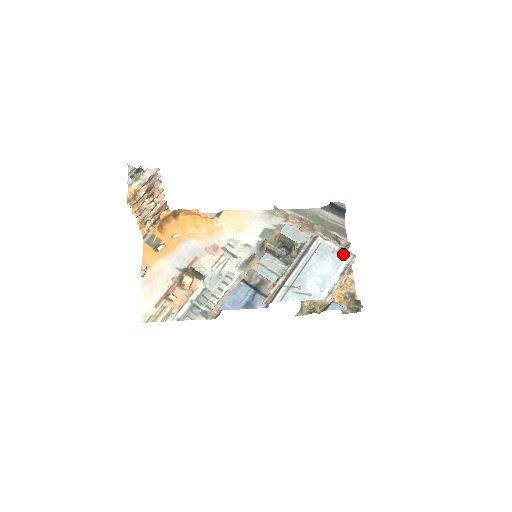
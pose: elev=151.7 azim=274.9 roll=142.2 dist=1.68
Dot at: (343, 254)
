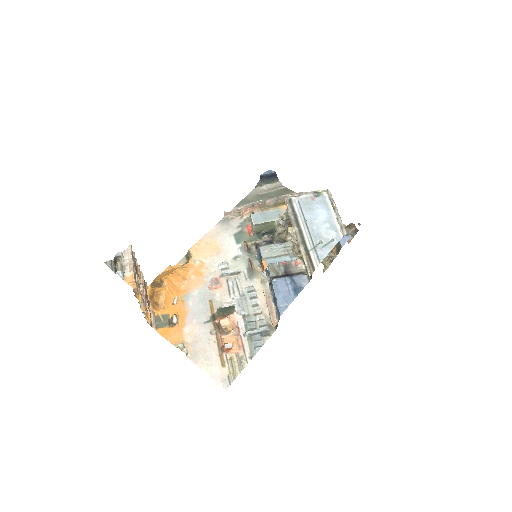
Dot at: (320, 195)
